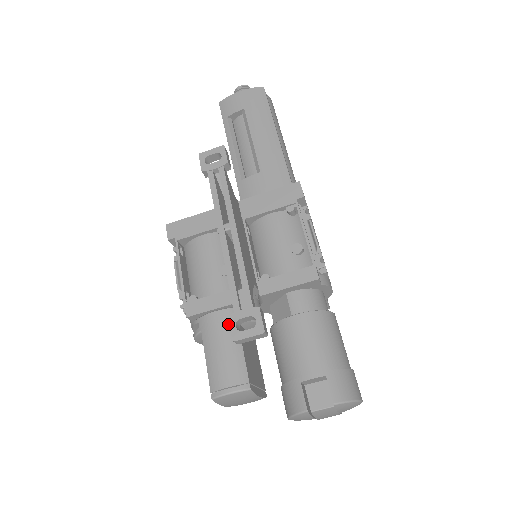
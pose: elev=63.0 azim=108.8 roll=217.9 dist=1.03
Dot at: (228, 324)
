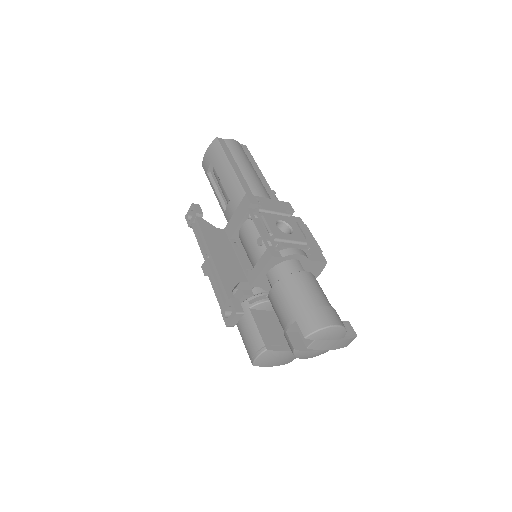
Dot at: (244, 313)
